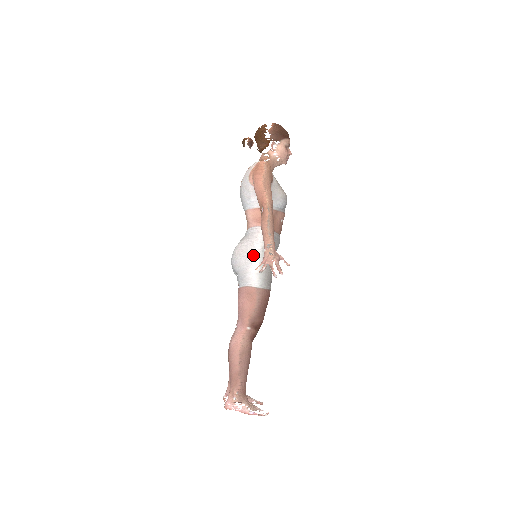
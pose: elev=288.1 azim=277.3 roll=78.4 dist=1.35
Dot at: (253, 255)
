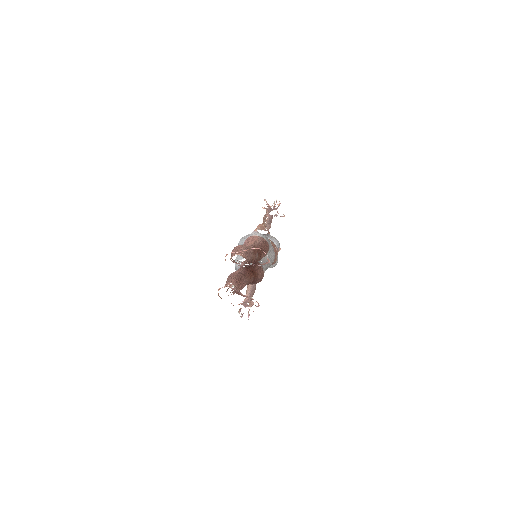
Dot at: occluded
